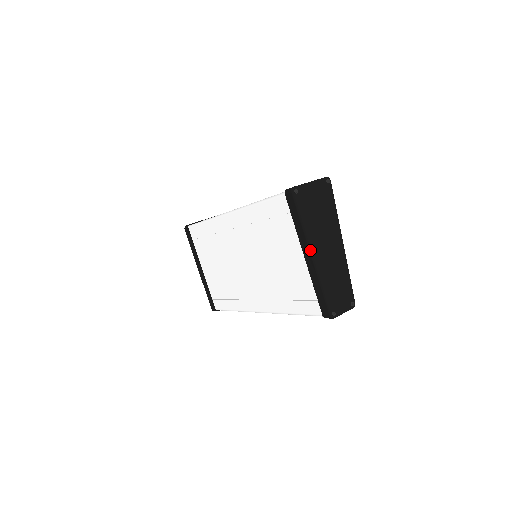
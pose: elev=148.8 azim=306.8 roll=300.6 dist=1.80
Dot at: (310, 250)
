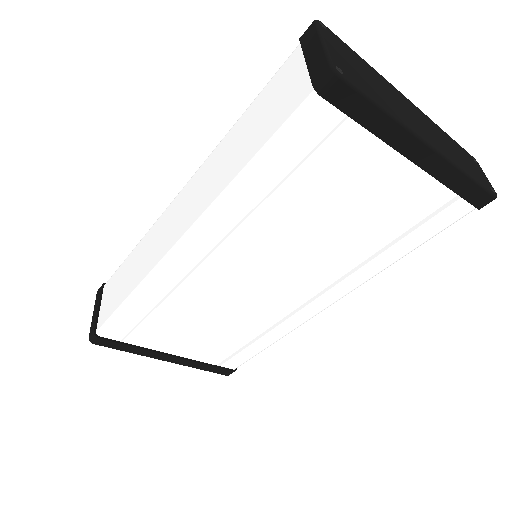
Dot at: (423, 140)
